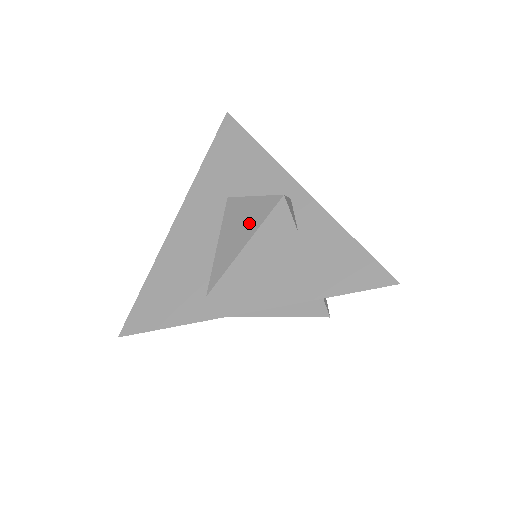
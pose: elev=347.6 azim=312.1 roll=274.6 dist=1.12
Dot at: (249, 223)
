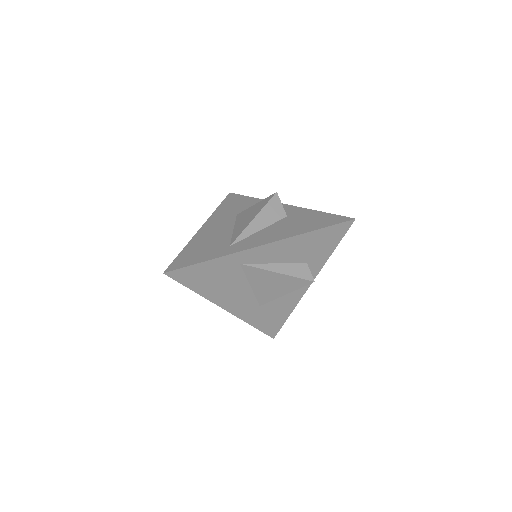
Dot at: (256, 211)
